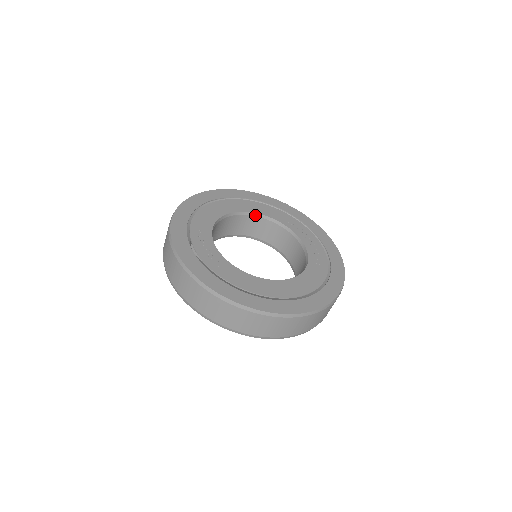
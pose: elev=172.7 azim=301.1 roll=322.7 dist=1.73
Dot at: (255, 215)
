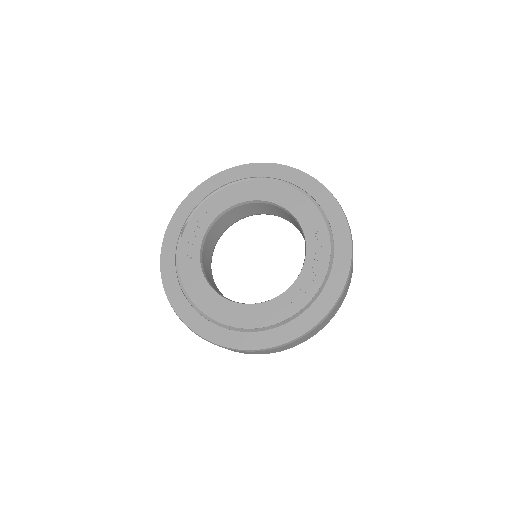
Dot at: (286, 210)
